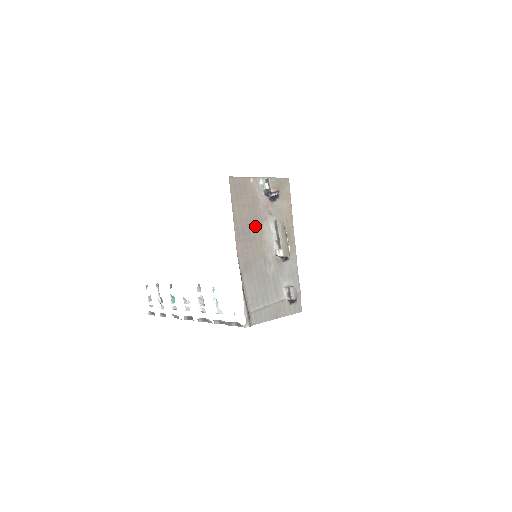
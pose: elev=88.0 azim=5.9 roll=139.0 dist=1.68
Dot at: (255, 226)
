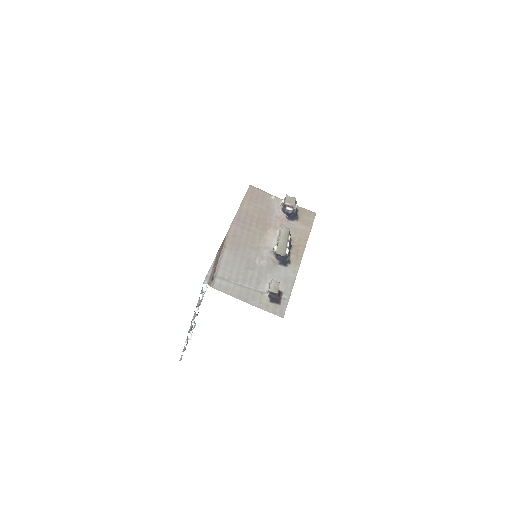
Dot at: (260, 225)
